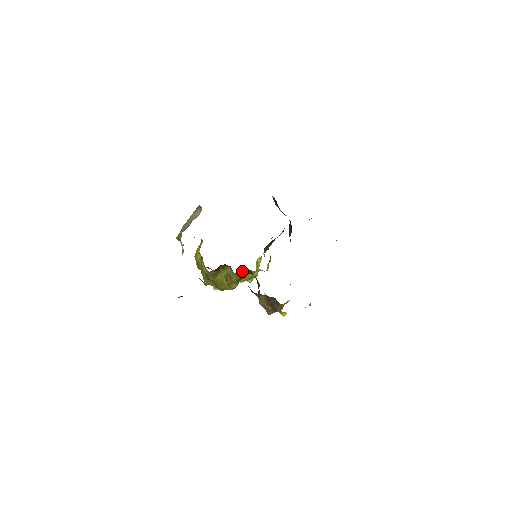
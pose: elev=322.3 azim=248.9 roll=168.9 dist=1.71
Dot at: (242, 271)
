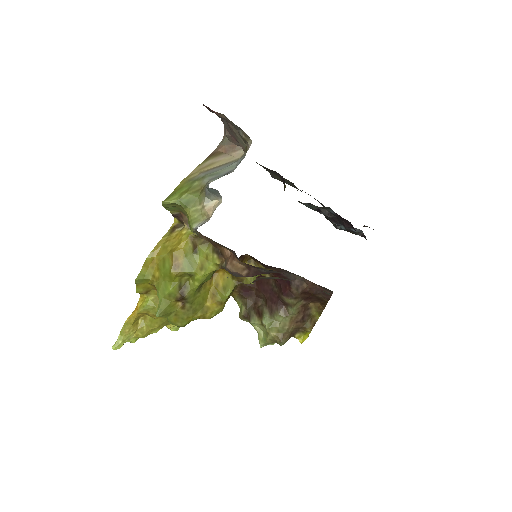
Dot at: occluded
